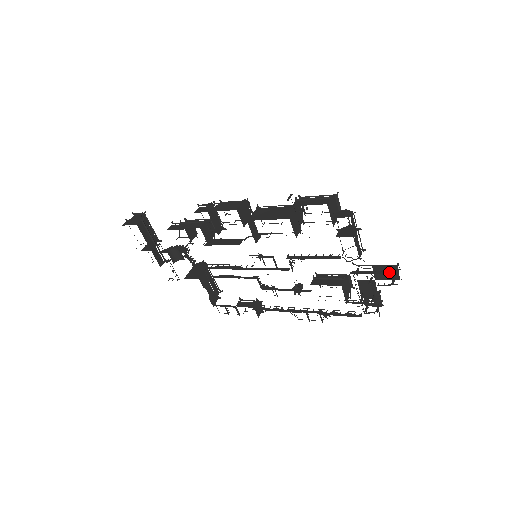
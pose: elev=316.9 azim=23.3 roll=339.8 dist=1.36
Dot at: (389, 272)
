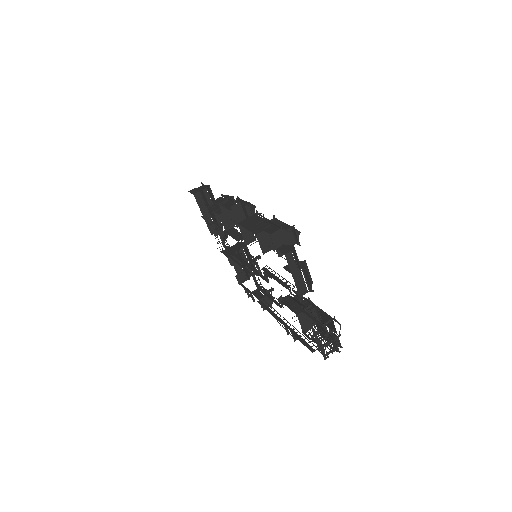
Dot at: occluded
